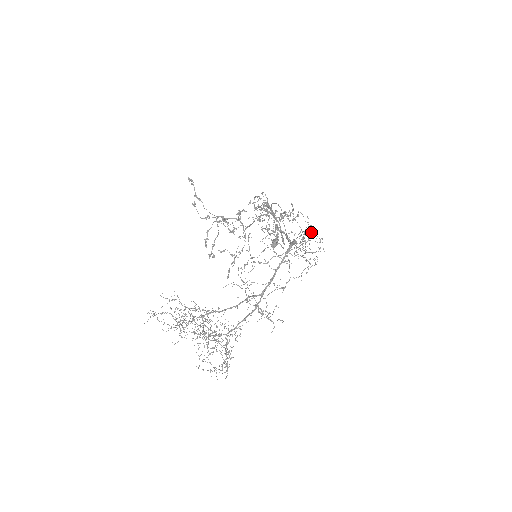
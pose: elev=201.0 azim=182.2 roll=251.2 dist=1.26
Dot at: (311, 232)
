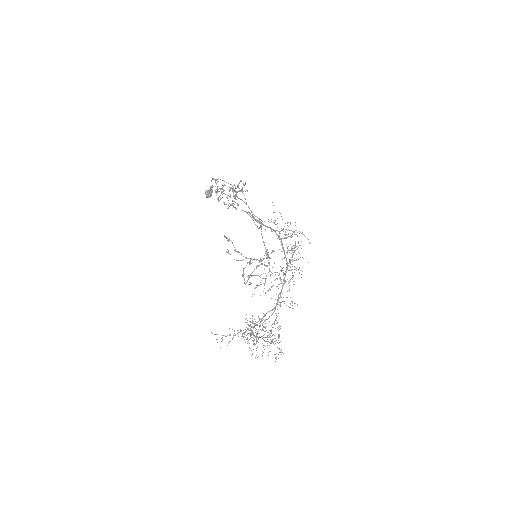
Dot at: occluded
